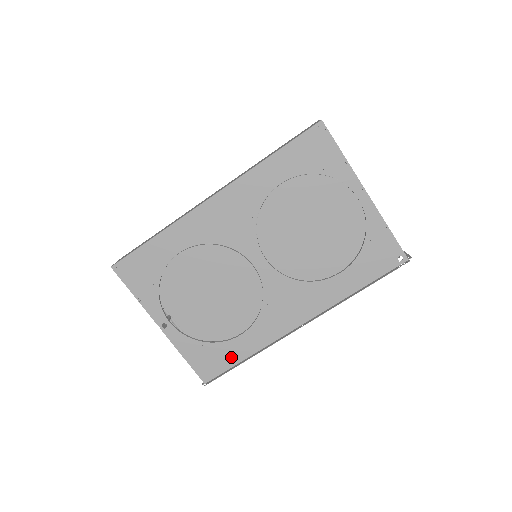
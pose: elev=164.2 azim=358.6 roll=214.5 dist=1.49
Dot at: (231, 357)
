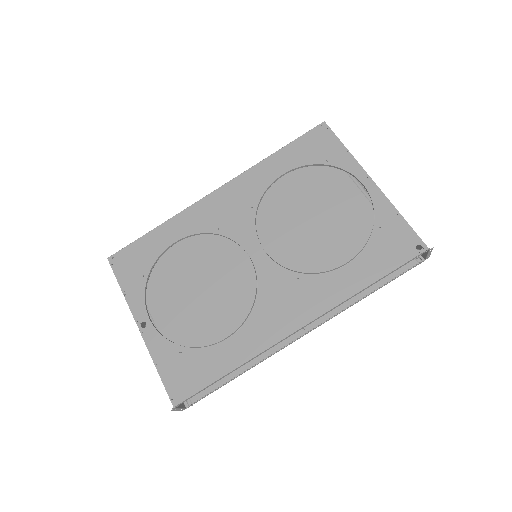
Dot at: (211, 370)
